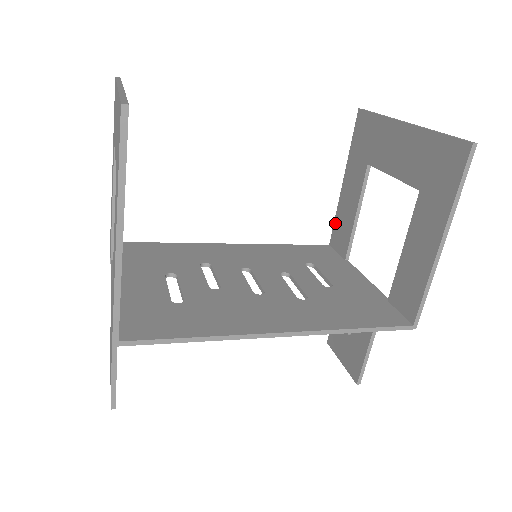
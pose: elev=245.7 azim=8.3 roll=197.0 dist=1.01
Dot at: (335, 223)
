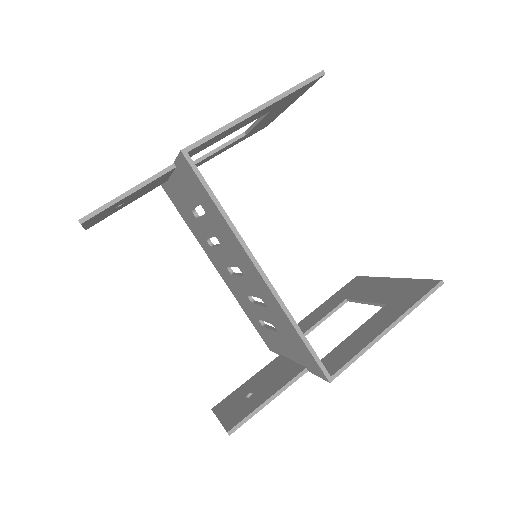
Dot at: occluded
